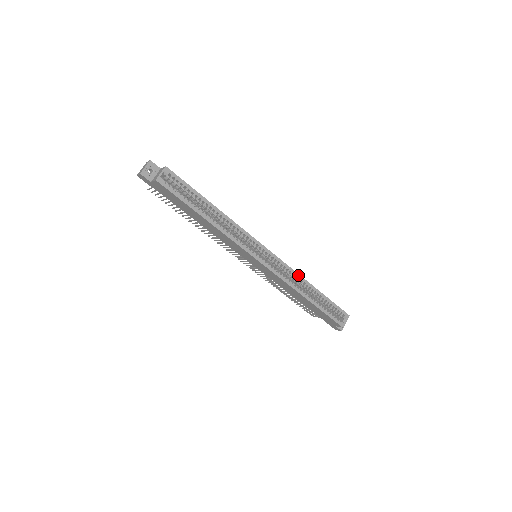
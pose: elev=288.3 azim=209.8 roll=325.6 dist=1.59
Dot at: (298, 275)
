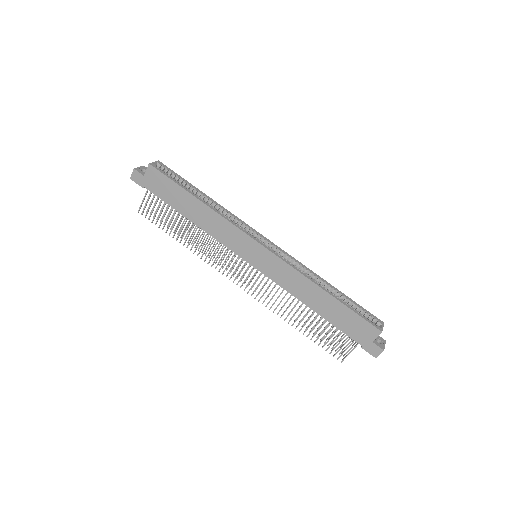
Dot at: (307, 268)
